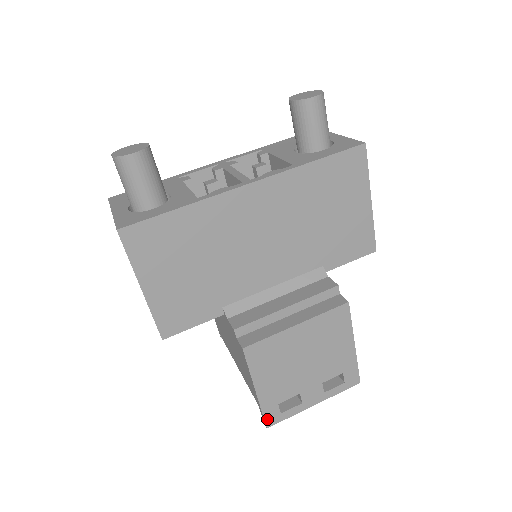
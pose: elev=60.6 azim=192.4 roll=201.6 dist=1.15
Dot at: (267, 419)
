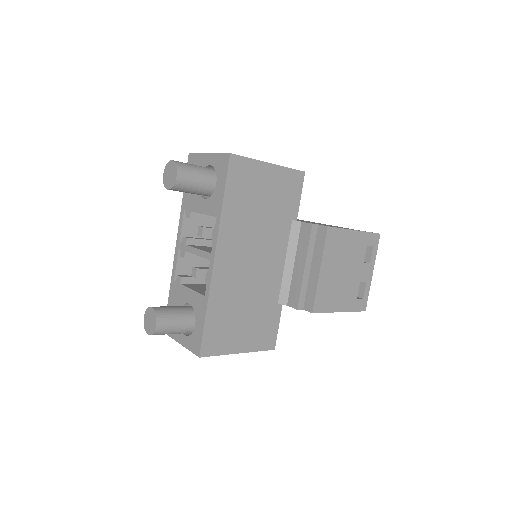
Dot at: (360, 309)
